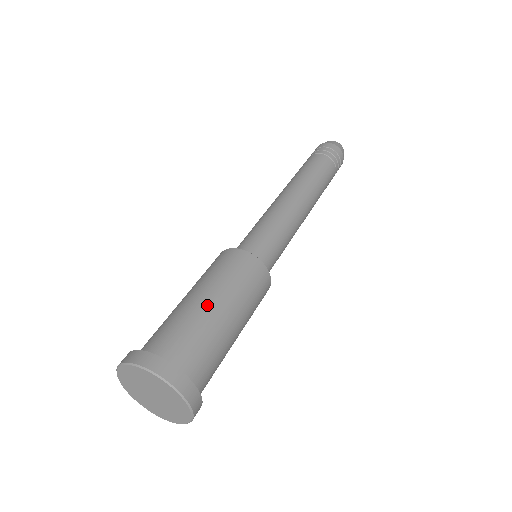
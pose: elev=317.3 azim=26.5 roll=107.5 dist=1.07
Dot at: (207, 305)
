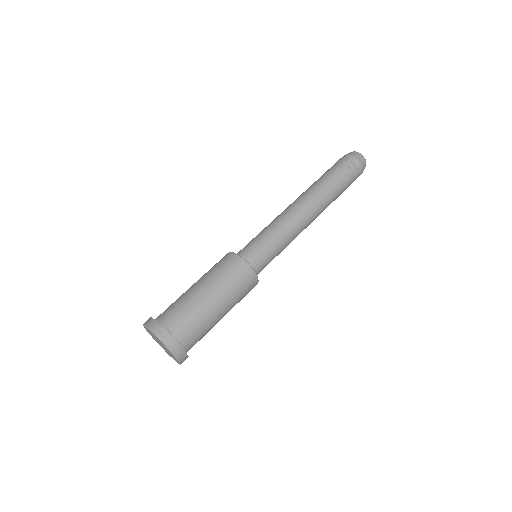
Dot at: (217, 313)
